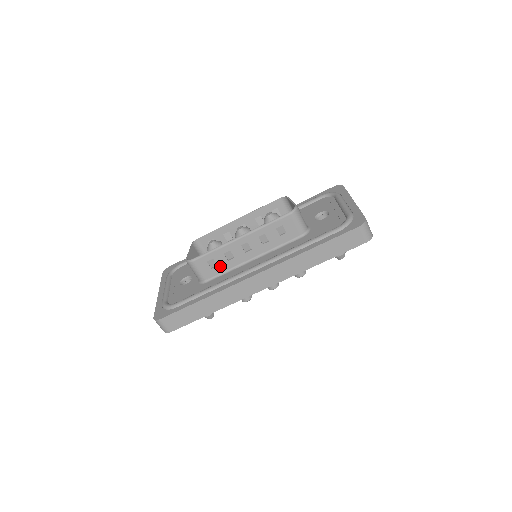
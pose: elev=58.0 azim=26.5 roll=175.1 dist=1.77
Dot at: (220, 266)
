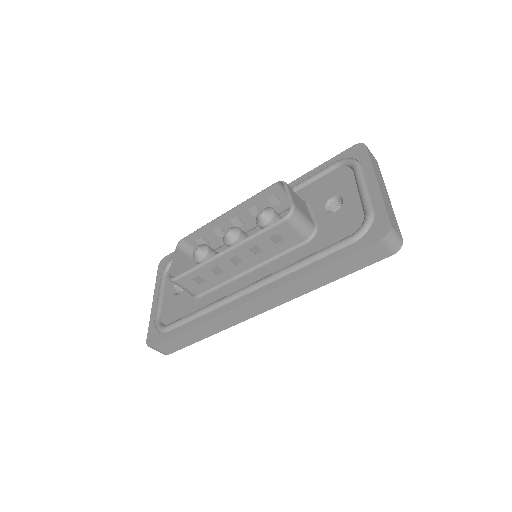
Dot at: (210, 281)
